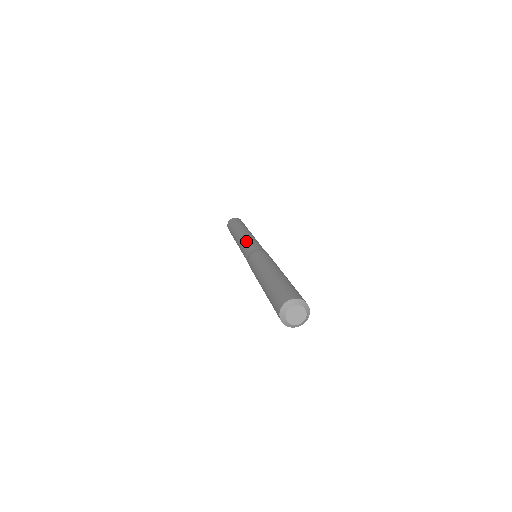
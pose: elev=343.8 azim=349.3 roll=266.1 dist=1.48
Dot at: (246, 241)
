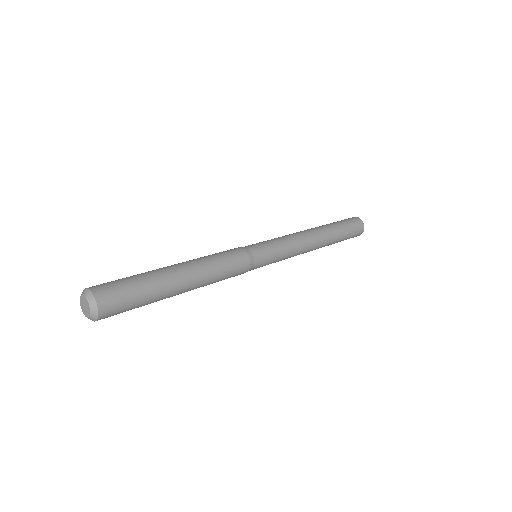
Dot at: occluded
